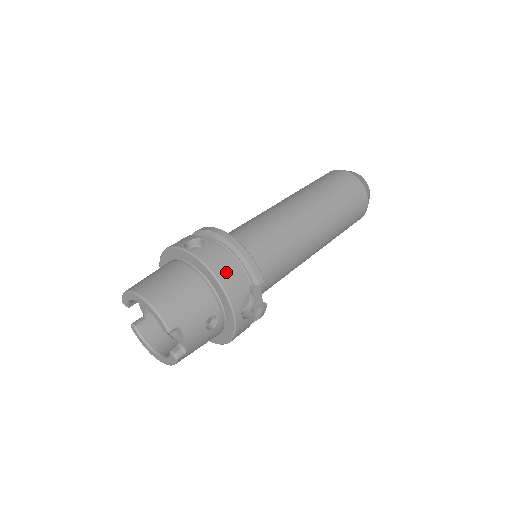
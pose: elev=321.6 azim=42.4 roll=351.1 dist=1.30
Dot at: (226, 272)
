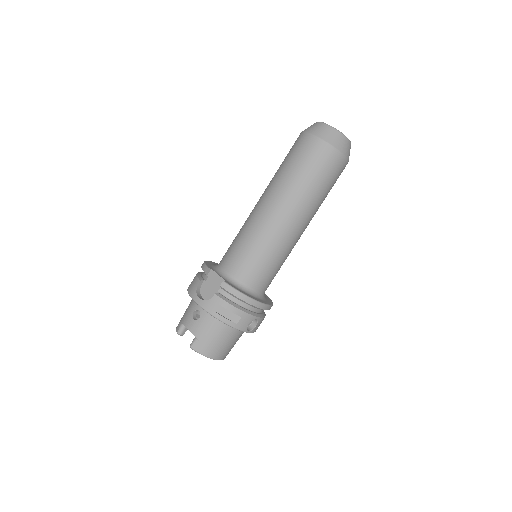
Dot at: occluded
